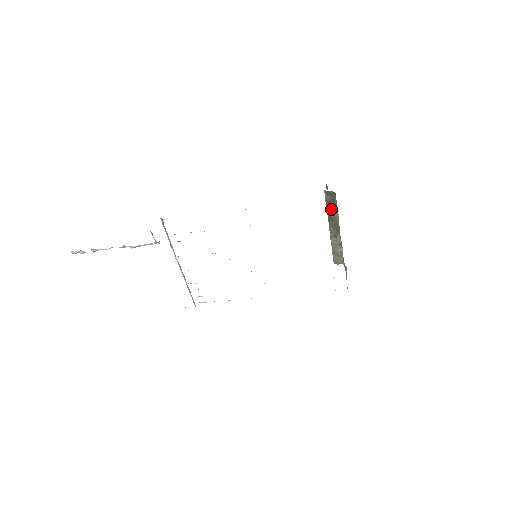
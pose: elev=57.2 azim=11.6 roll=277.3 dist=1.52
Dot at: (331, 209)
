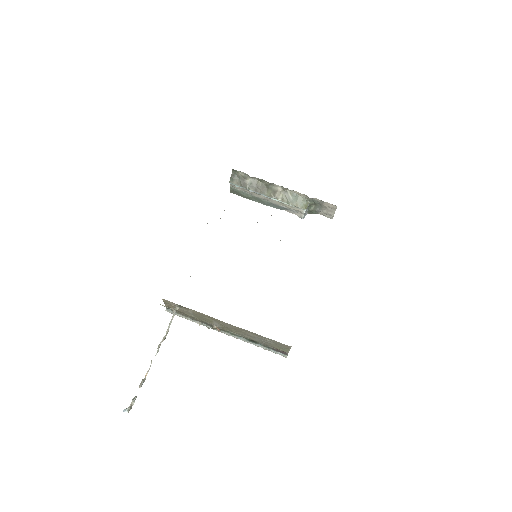
Dot at: (247, 184)
